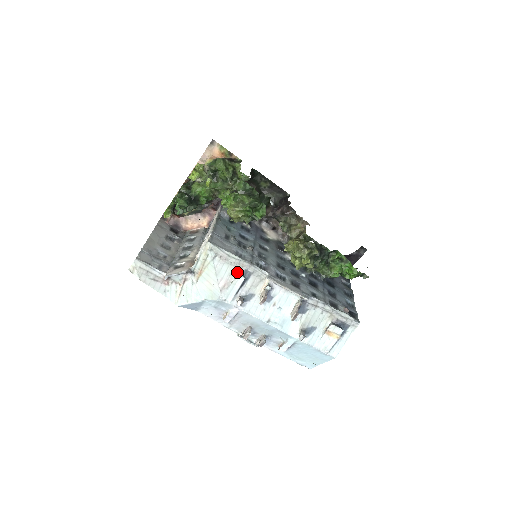
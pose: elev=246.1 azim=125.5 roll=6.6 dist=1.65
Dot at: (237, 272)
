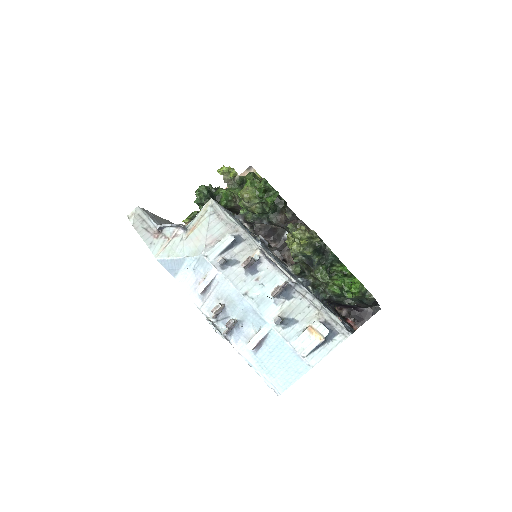
Dot at: (229, 234)
